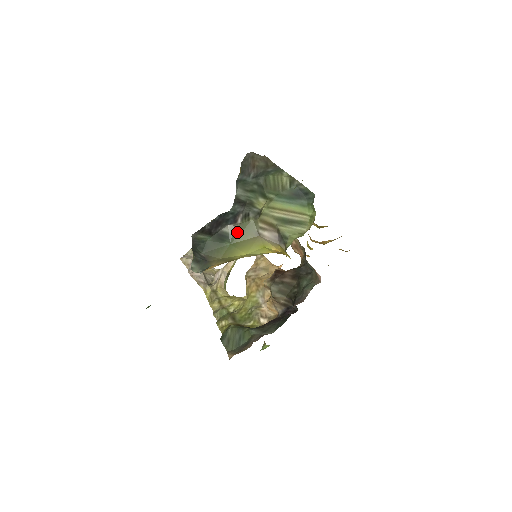
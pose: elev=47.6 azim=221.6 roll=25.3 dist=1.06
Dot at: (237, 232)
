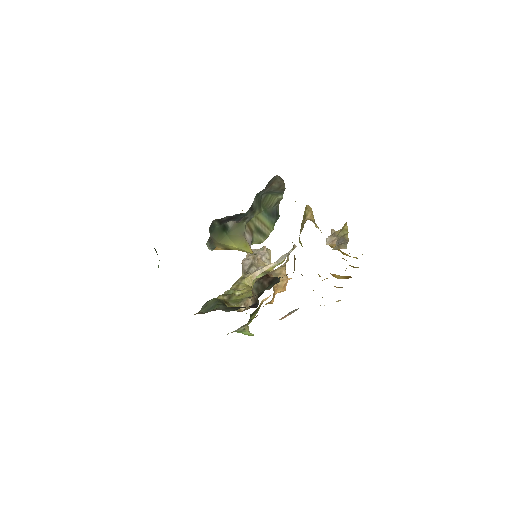
Dot at: (234, 228)
